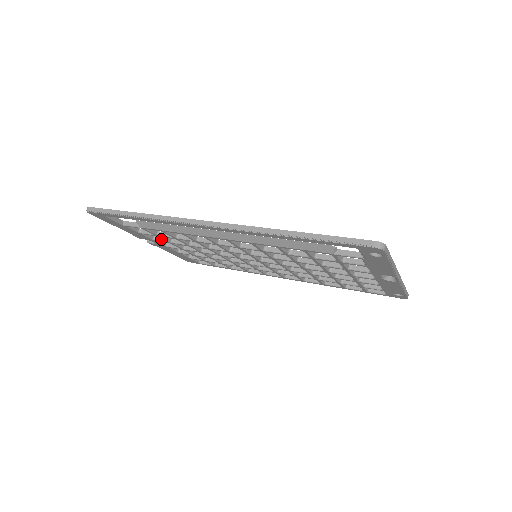
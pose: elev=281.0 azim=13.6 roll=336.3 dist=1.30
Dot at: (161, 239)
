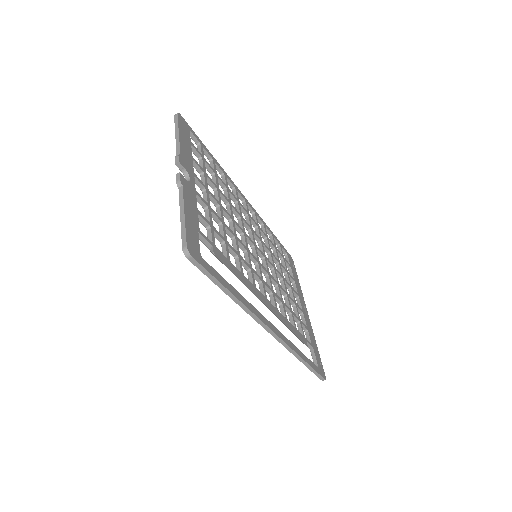
Dot at: (200, 202)
